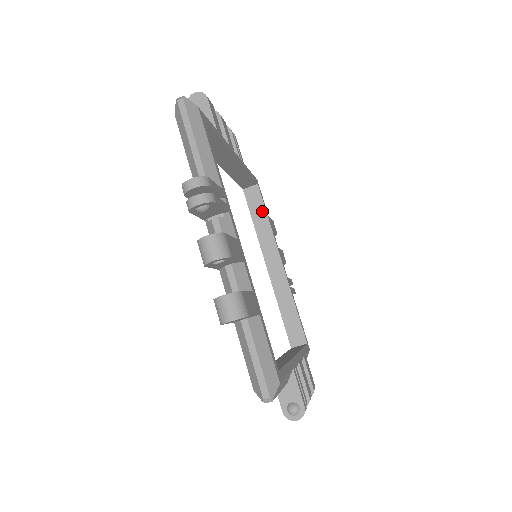
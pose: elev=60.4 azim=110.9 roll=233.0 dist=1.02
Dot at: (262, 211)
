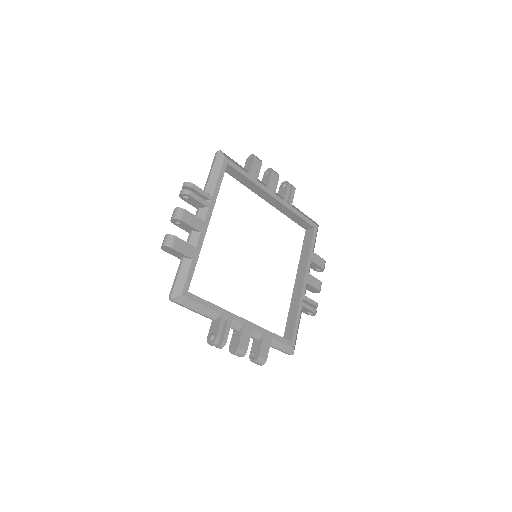
Dot at: (242, 177)
